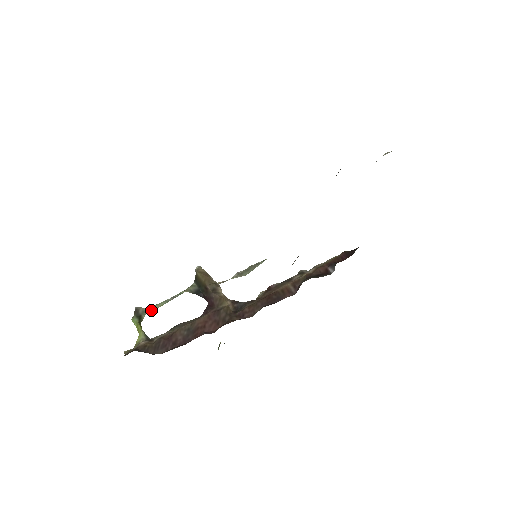
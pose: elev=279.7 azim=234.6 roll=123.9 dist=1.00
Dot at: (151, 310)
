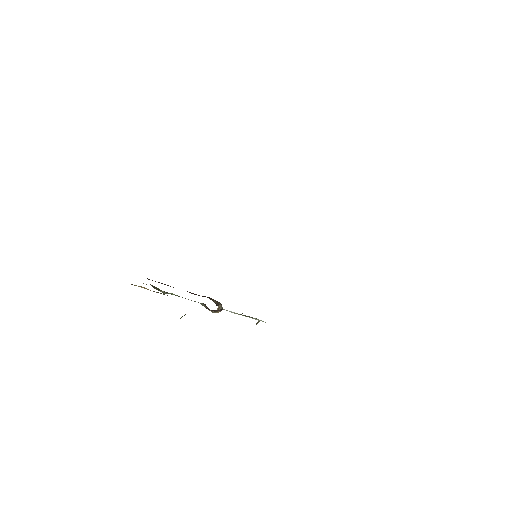
Dot at: (171, 293)
